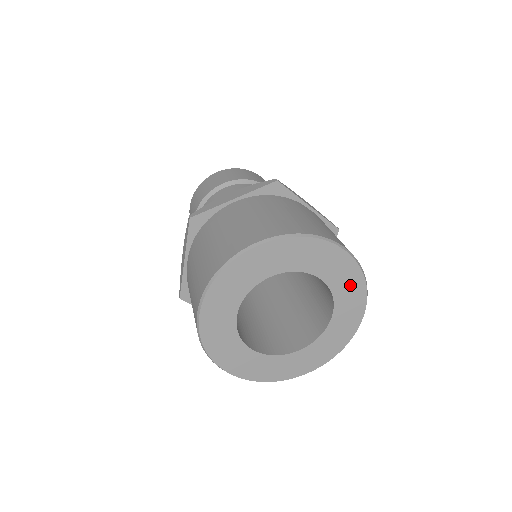
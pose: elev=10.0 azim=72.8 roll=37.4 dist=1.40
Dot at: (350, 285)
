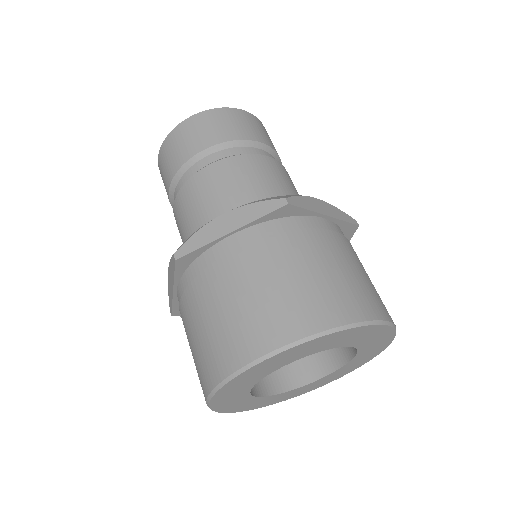
Dot at: (378, 339)
